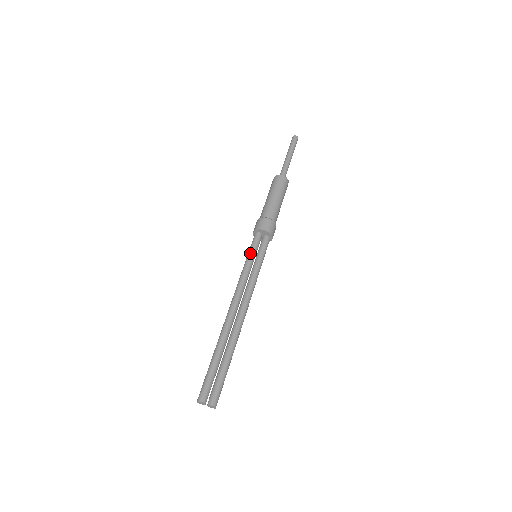
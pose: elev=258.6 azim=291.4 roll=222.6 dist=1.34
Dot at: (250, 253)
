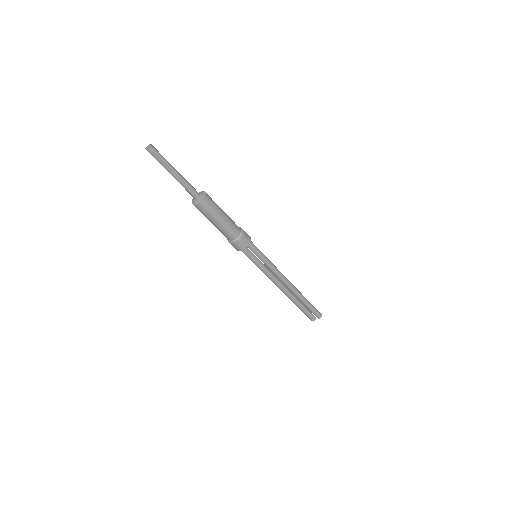
Dot at: (252, 261)
